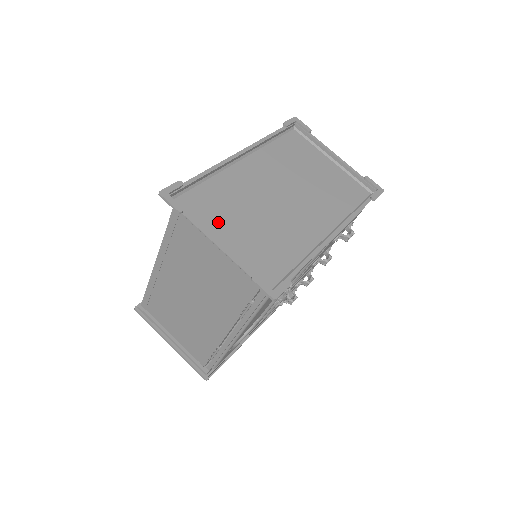
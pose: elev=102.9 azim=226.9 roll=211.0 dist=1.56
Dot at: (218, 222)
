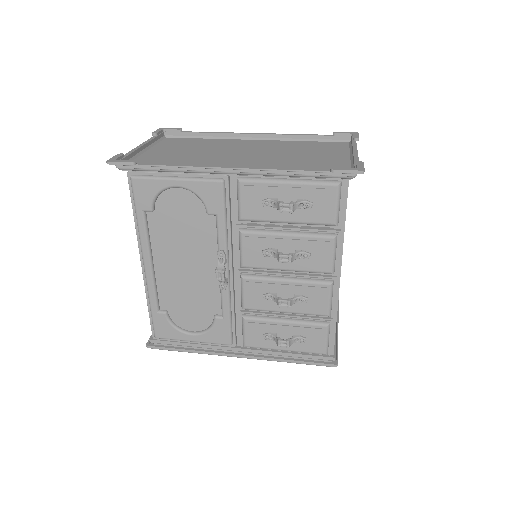
Dot at: (170, 147)
